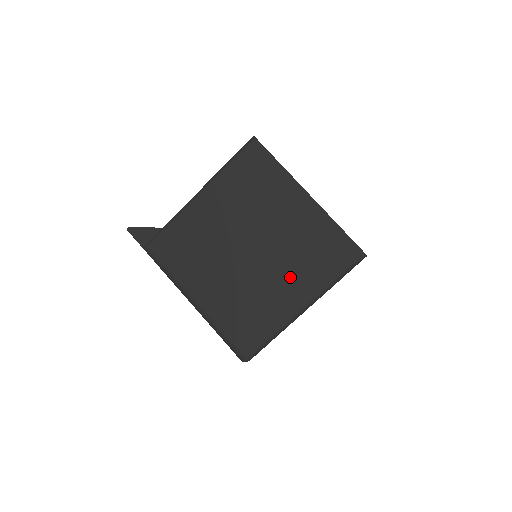
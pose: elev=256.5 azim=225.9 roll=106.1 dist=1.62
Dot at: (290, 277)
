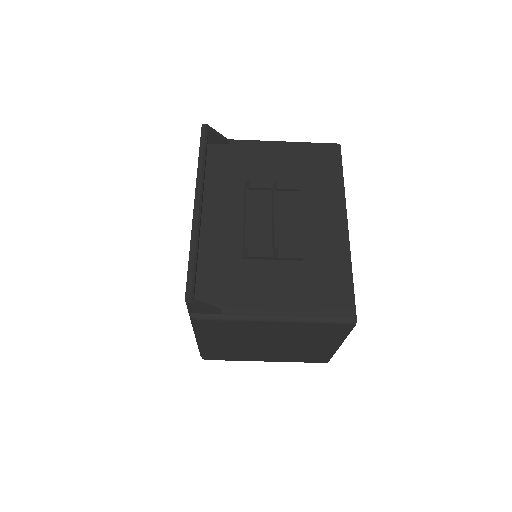
Dot at: (277, 356)
